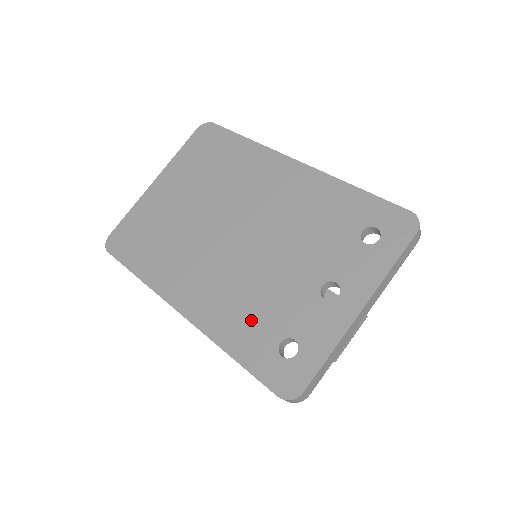
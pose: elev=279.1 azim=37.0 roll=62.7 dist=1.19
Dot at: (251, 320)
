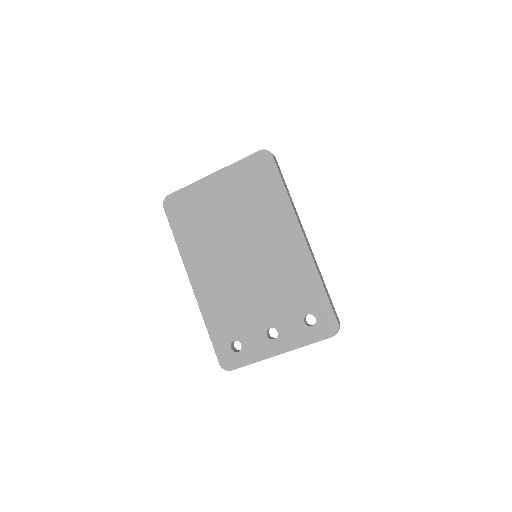
Dot at: (226, 318)
